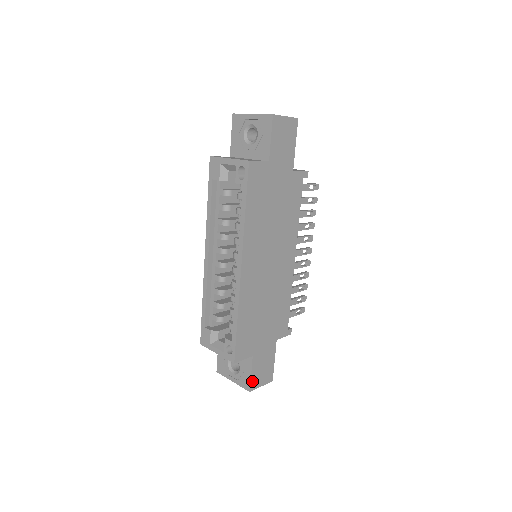
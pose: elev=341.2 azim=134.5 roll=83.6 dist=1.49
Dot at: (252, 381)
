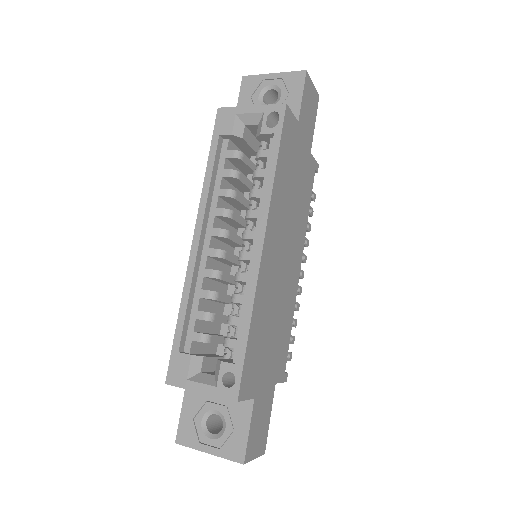
Dot at: (248, 445)
